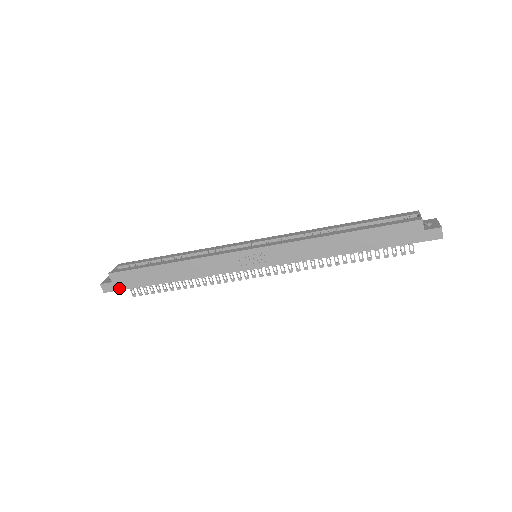
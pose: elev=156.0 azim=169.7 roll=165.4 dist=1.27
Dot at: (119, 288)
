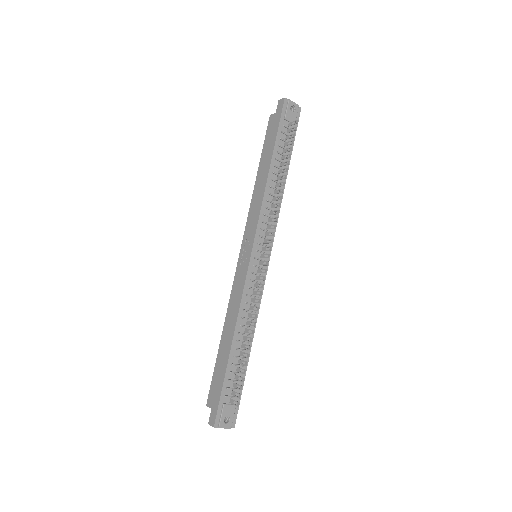
Dot at: (217, 405)
